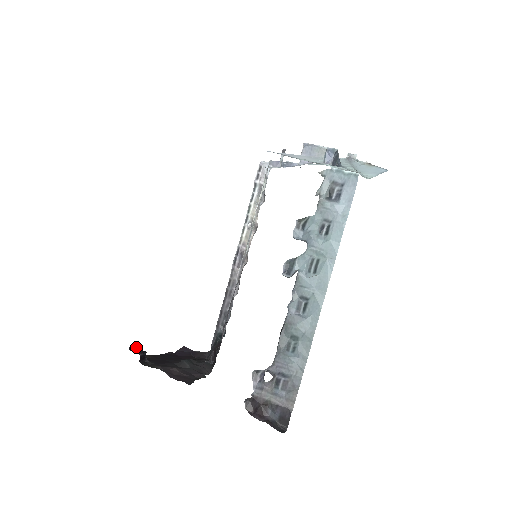
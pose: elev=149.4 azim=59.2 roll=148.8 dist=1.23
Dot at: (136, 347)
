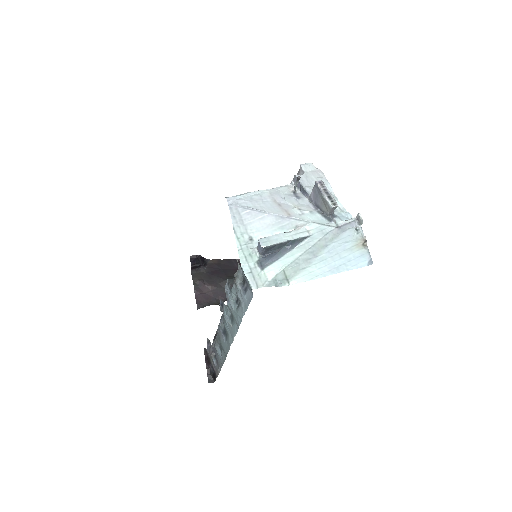
Dot at: (198, 256)
